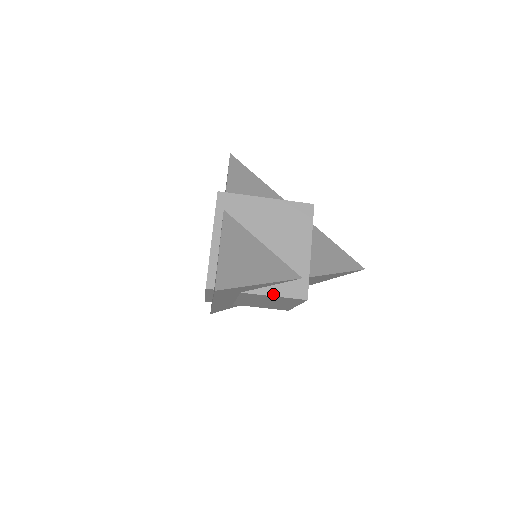
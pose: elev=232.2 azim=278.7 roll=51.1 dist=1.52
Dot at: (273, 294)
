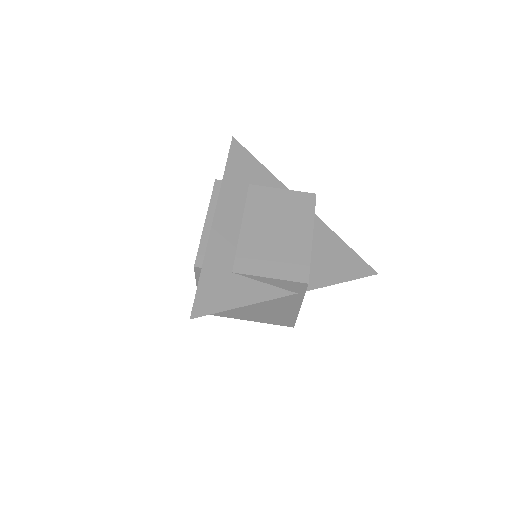
Dot at: (281, 190)
